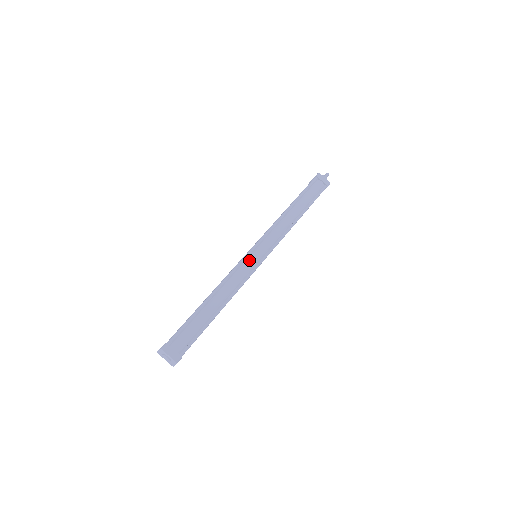
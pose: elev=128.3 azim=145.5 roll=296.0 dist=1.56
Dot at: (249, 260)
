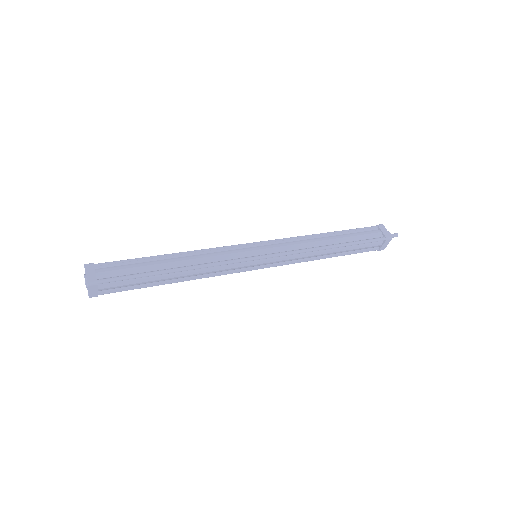
Dot at: (242, 249)
